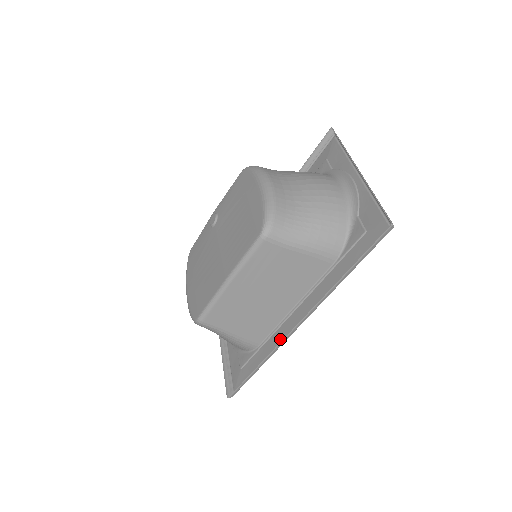
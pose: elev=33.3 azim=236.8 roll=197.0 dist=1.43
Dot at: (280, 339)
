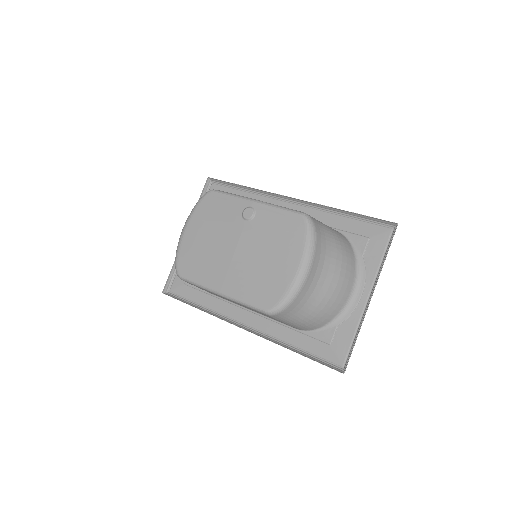
Dot at: (225, 312)
